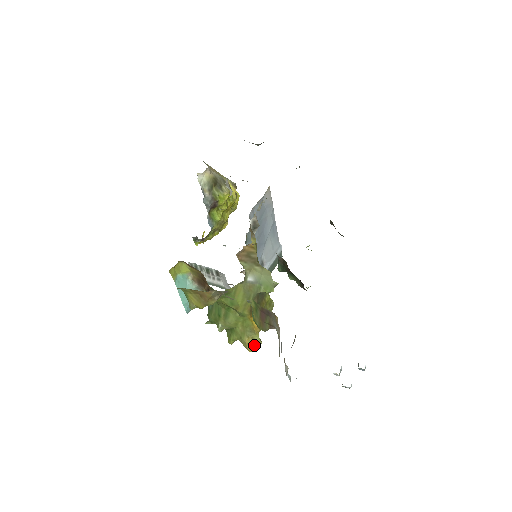
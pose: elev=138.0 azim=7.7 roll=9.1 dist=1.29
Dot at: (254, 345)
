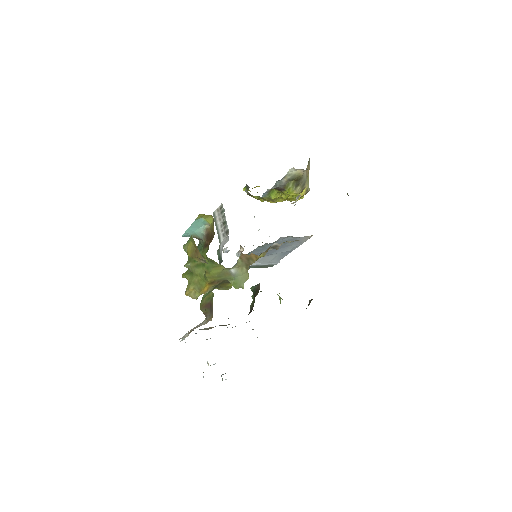
Dot at: (192, 295)
